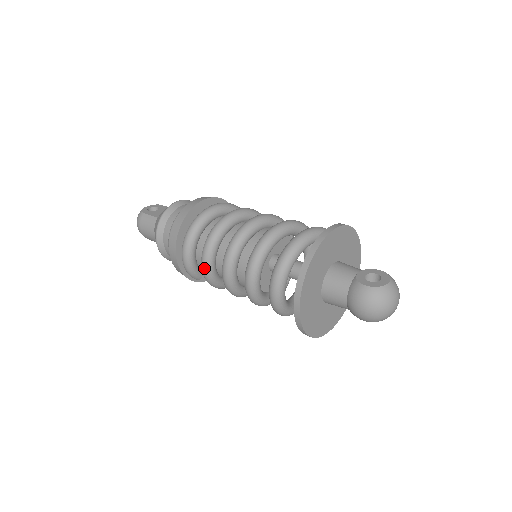
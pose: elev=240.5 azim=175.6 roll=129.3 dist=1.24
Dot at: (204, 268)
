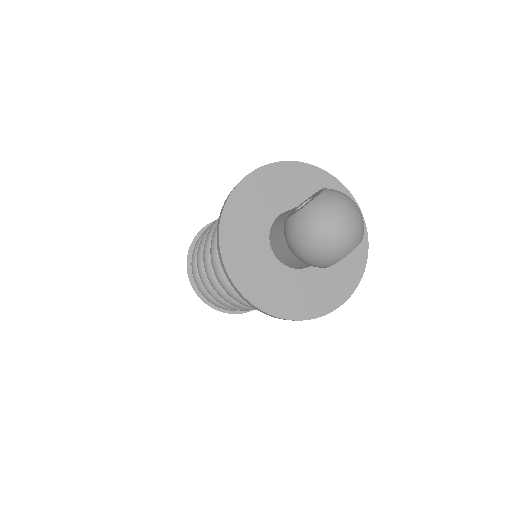
Dot at: (209, 293)
